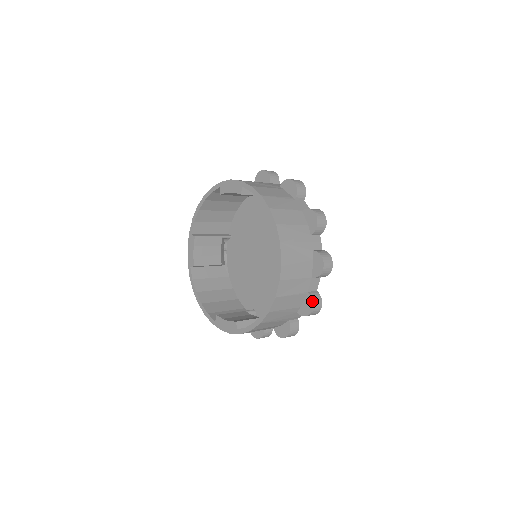
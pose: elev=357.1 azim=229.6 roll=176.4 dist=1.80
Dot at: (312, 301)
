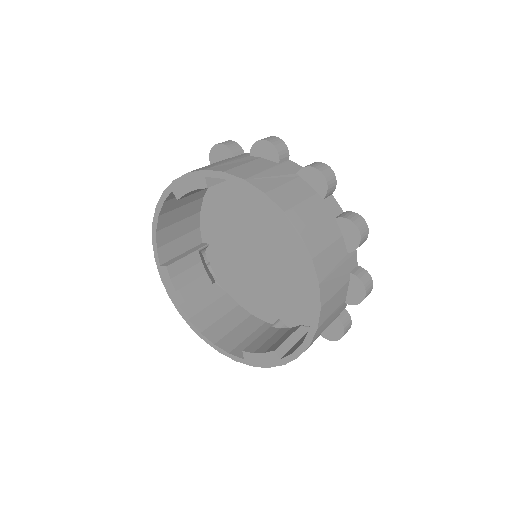
Dot at: occluded
